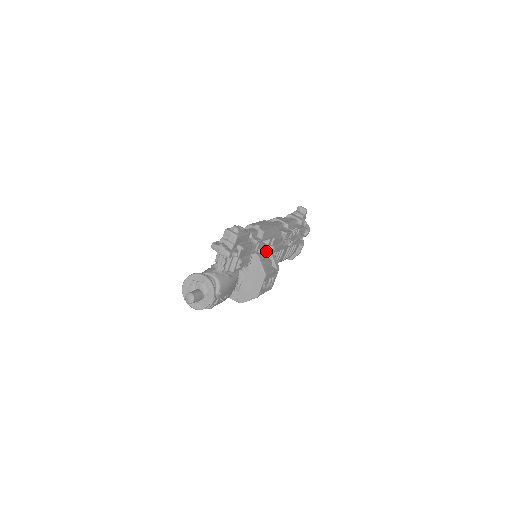
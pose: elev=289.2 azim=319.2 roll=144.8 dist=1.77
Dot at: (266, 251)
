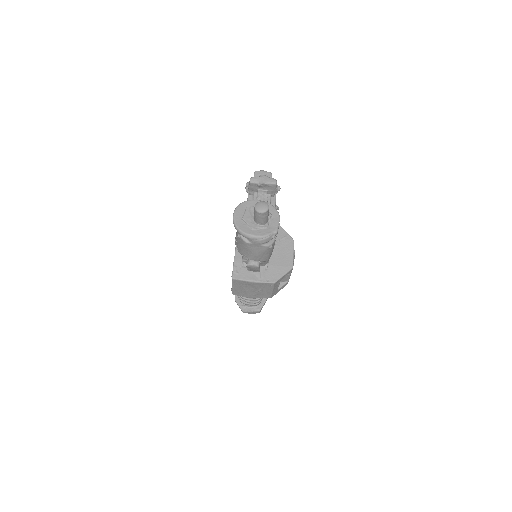
Dot at: occluded
